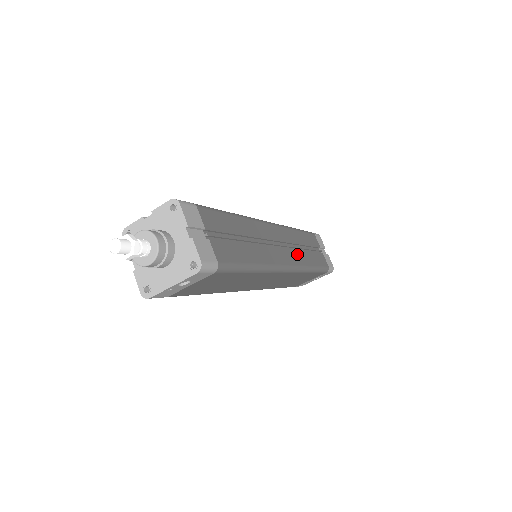
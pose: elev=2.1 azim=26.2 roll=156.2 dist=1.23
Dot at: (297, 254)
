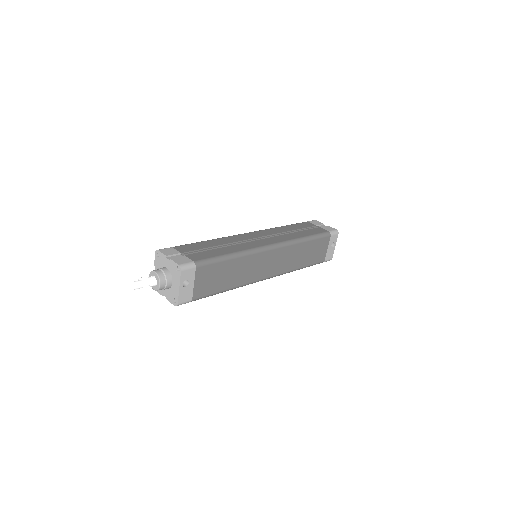
Dot at: (282, 237)
